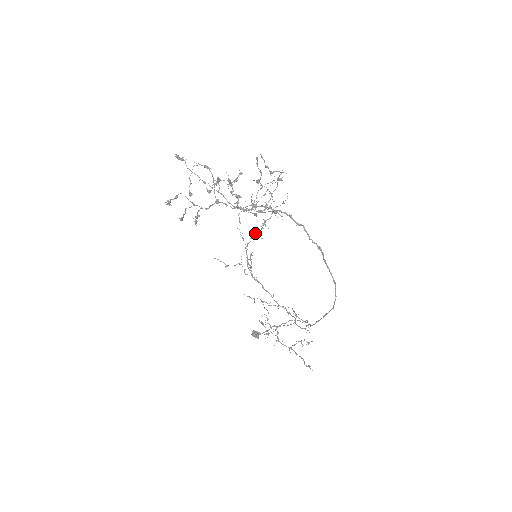
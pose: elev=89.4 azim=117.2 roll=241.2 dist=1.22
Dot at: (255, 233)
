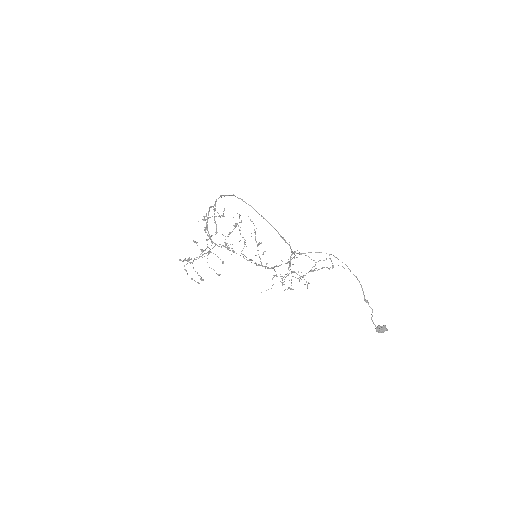
Dot at: occluded
